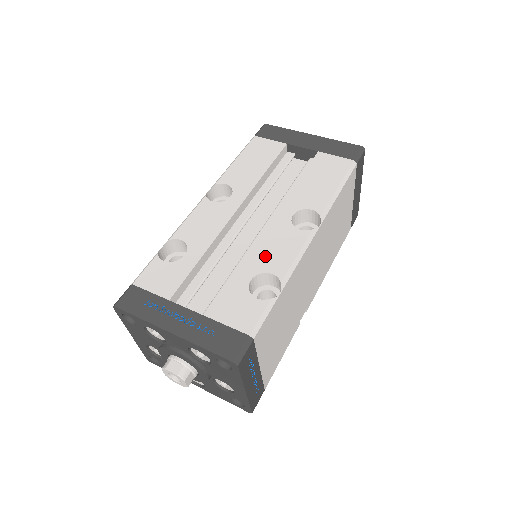
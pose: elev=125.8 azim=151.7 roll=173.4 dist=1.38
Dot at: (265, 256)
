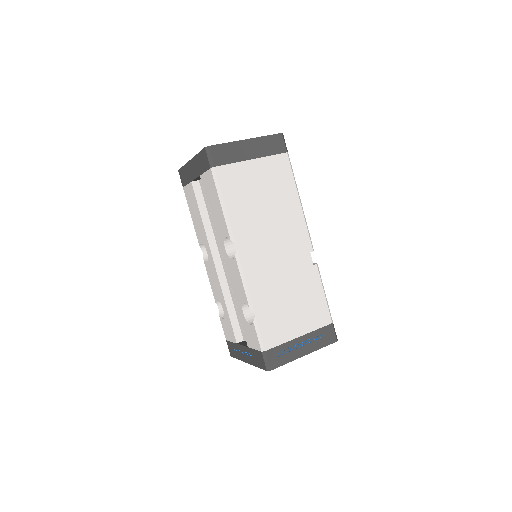
Dot at: (236, 292)
